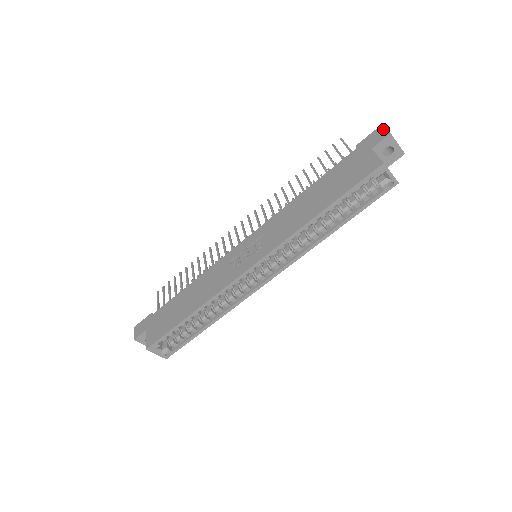
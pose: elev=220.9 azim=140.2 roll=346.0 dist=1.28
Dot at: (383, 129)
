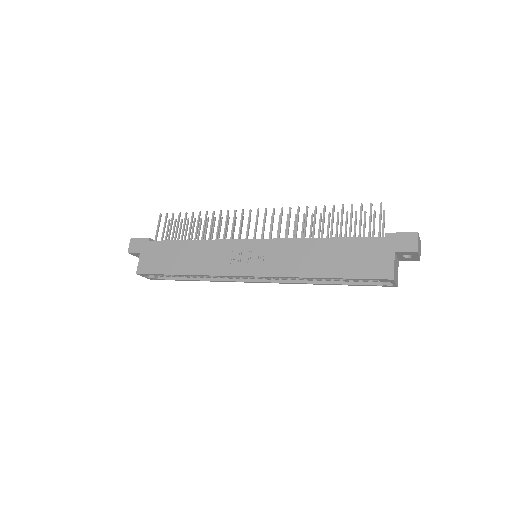
Dot at: (415, 240)
